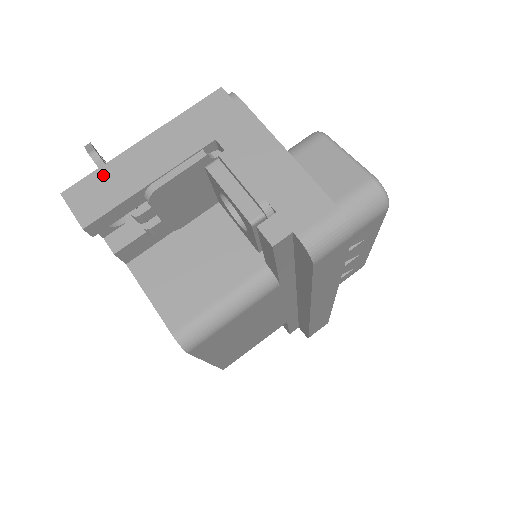
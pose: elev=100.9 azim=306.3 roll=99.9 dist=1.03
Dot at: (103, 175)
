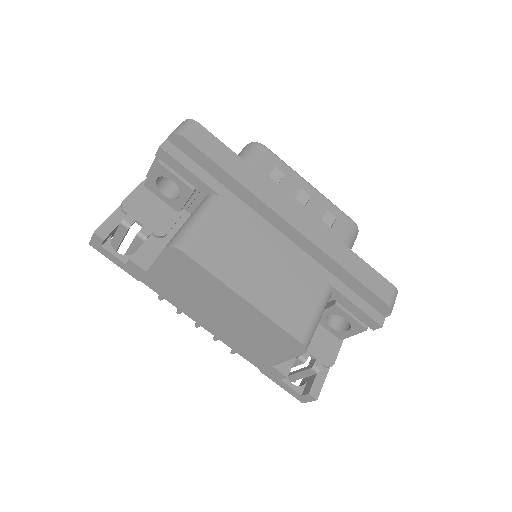
Dot at: occluded
